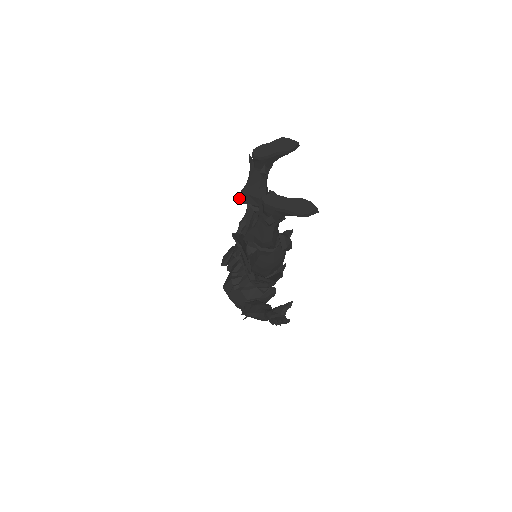
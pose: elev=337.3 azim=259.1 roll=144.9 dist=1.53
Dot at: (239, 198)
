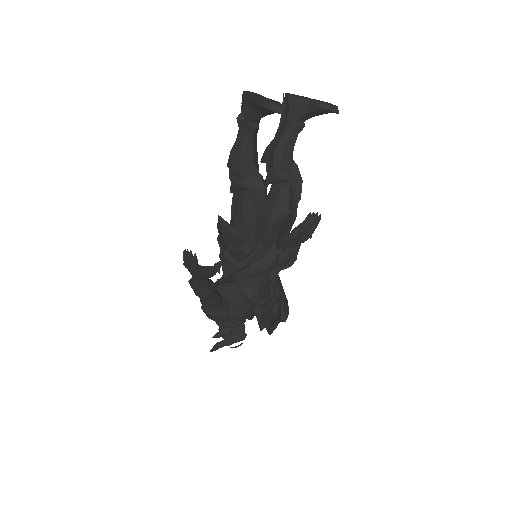
Dot at: (263, 155)
